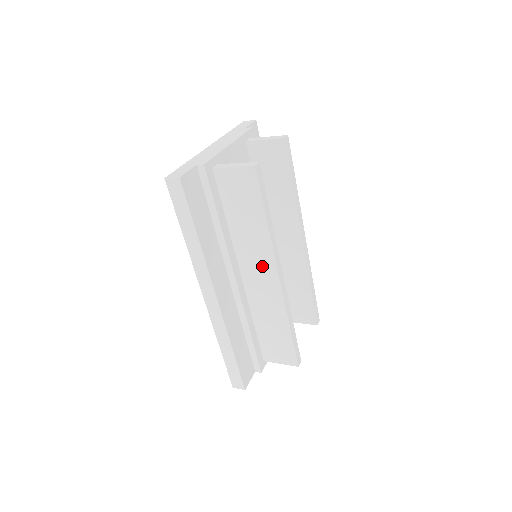
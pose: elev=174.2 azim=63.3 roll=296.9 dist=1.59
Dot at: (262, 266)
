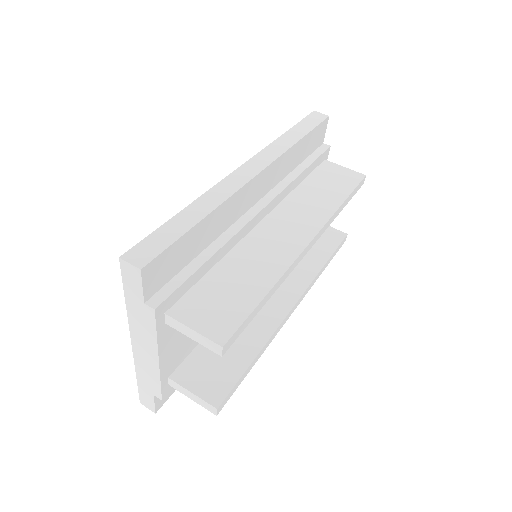
Dot at: occluded
